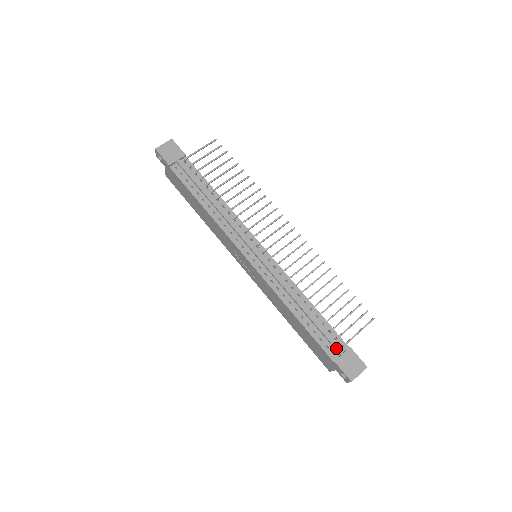
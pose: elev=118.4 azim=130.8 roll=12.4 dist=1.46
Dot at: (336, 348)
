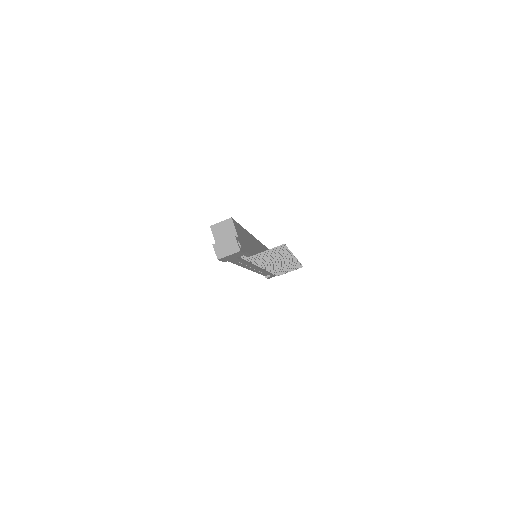
Dot at: occluded
